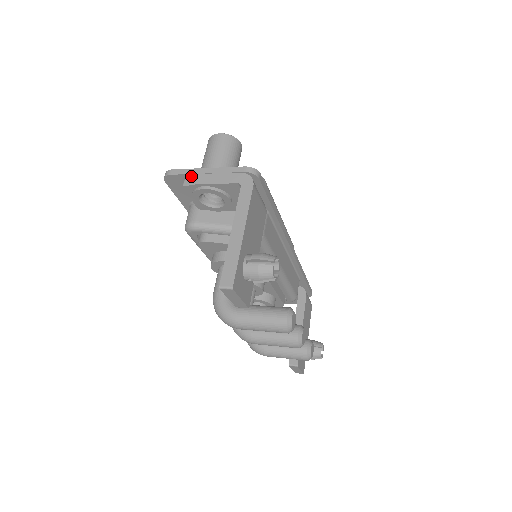
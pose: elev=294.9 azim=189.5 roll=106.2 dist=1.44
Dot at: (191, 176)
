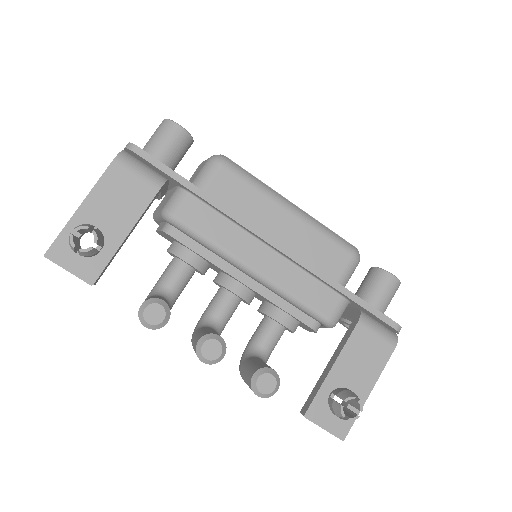
Dot at: occluded
